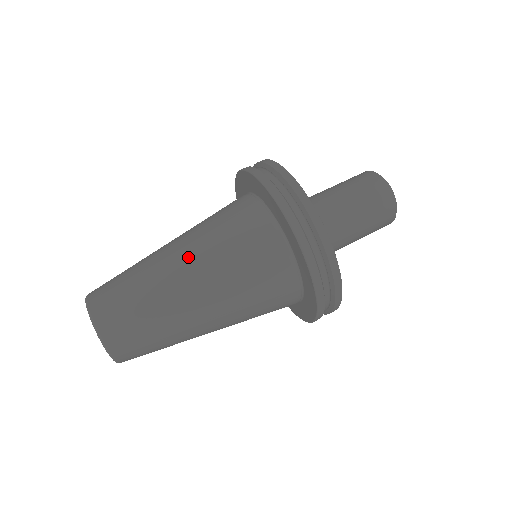
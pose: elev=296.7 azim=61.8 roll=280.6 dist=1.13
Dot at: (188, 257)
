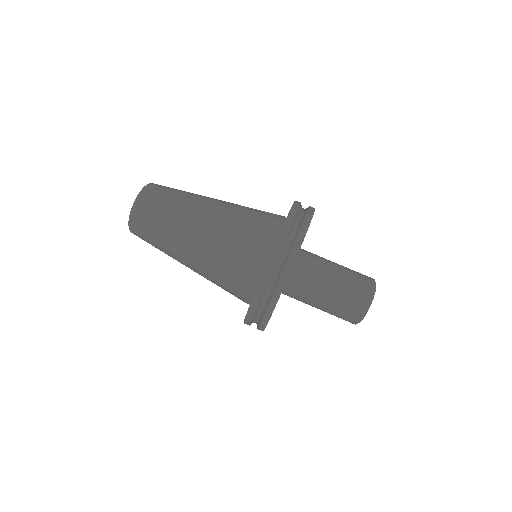
Dot at: (222, 201)
